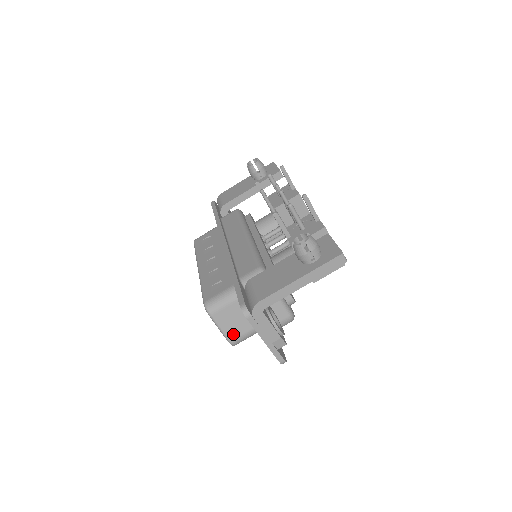
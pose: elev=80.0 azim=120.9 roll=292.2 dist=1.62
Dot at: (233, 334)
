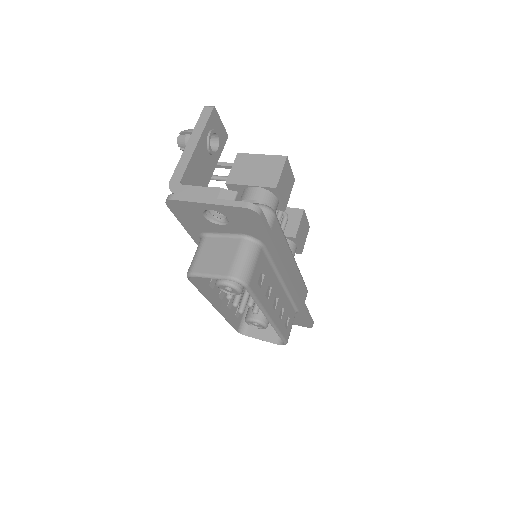
Dot at: (225, 268)
